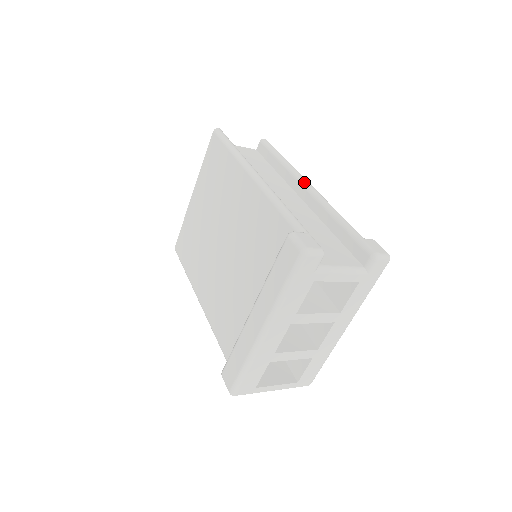
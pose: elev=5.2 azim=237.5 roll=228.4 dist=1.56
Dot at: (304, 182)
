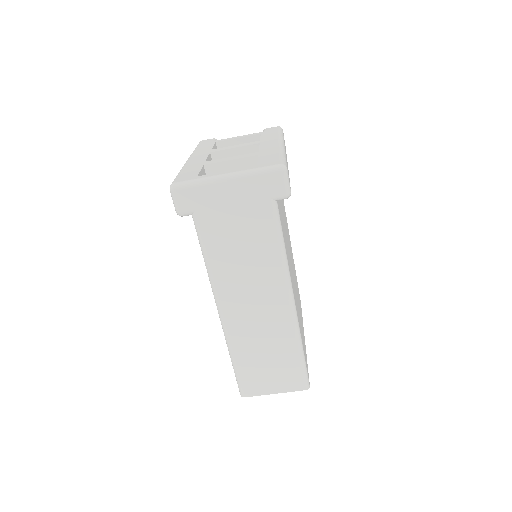
Dot at: occluded
